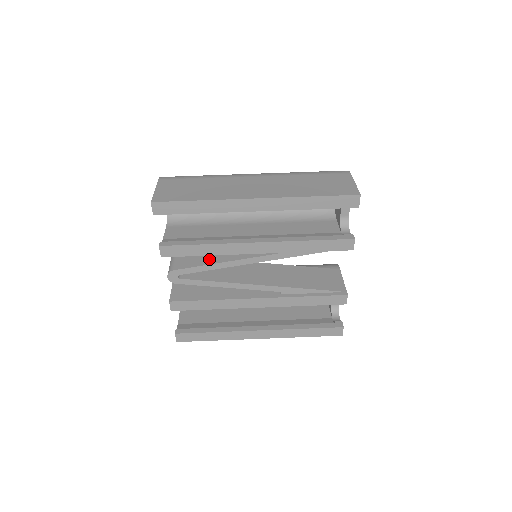
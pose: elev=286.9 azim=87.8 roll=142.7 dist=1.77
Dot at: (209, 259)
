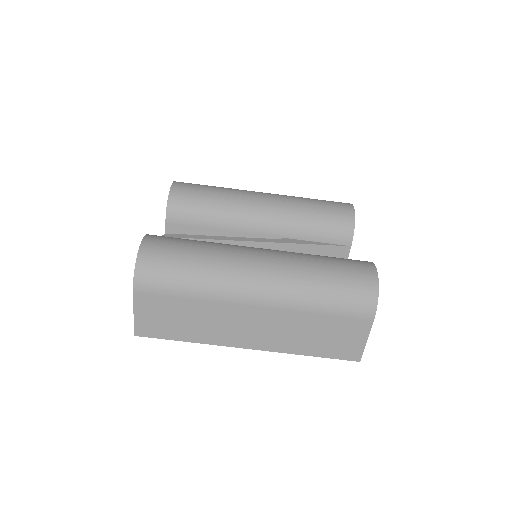
Dot at: occluded
